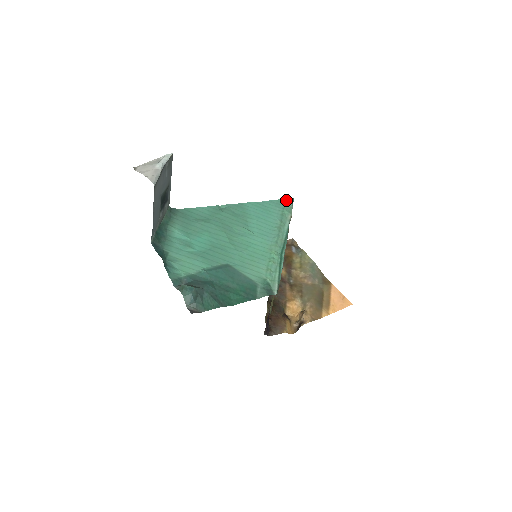
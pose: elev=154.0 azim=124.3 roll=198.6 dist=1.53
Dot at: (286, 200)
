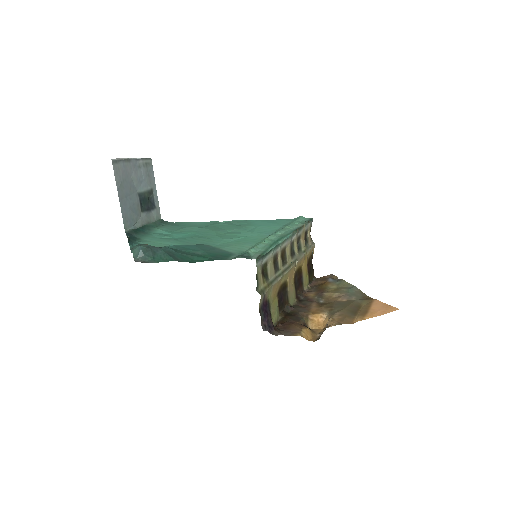
Dot at: (301, 218)
